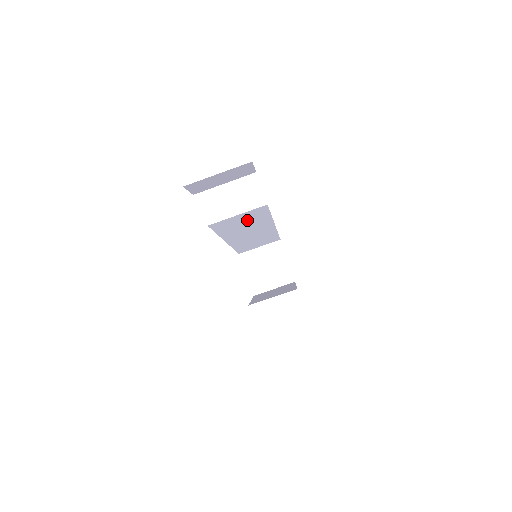
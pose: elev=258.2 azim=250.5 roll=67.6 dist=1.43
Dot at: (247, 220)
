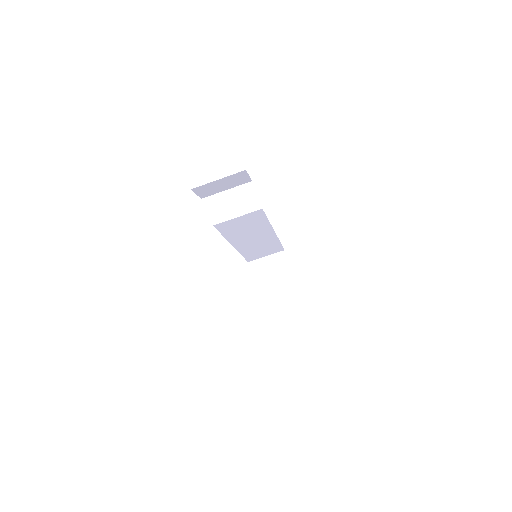
Dot at: (248, 224)
